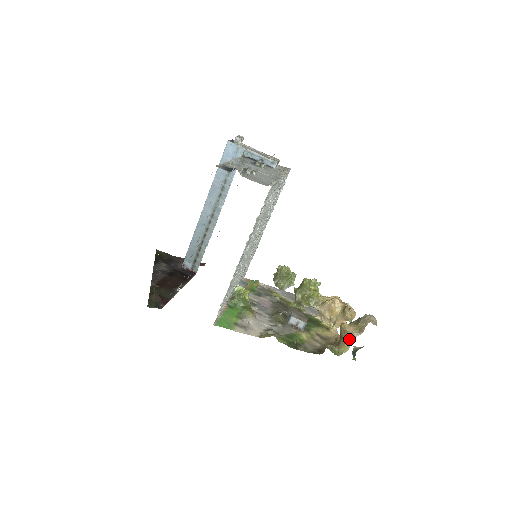
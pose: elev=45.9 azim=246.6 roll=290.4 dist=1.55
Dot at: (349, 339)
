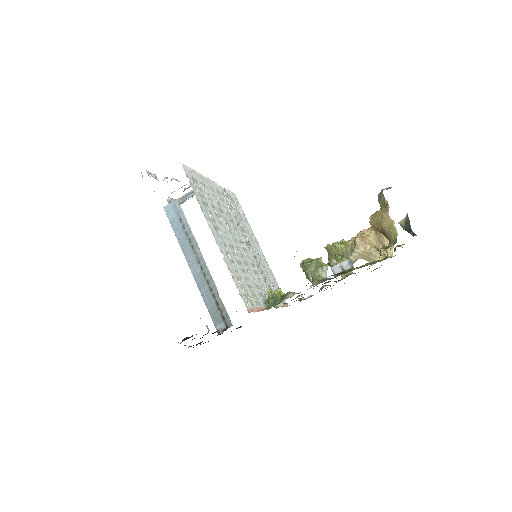
Dot at: (386, 222)
